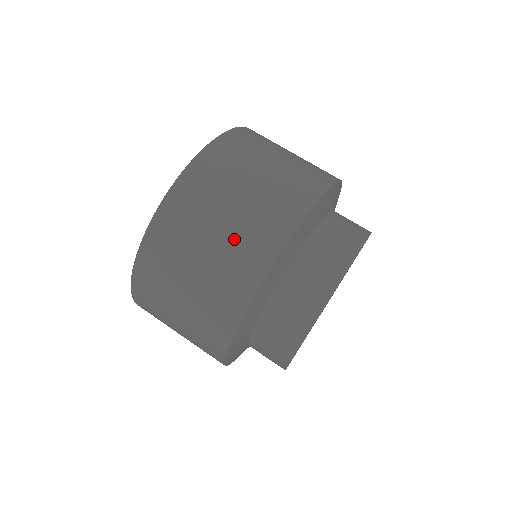
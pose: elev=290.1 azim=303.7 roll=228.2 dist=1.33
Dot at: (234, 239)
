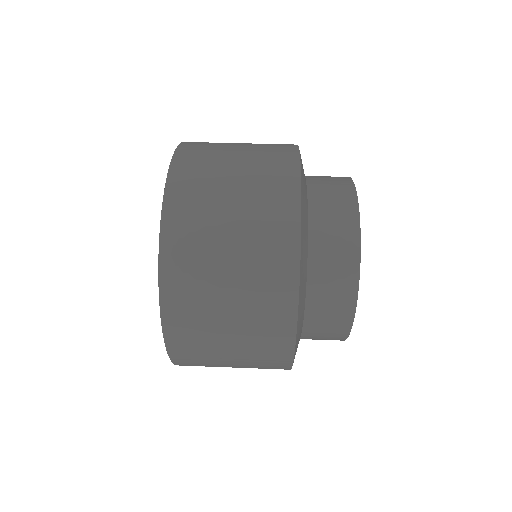
Dot at: (255, 161)
